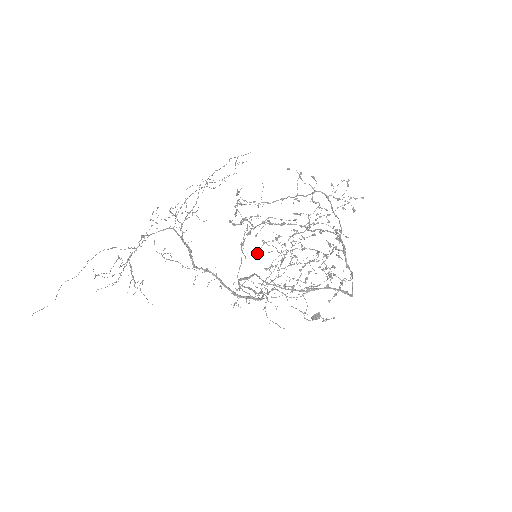
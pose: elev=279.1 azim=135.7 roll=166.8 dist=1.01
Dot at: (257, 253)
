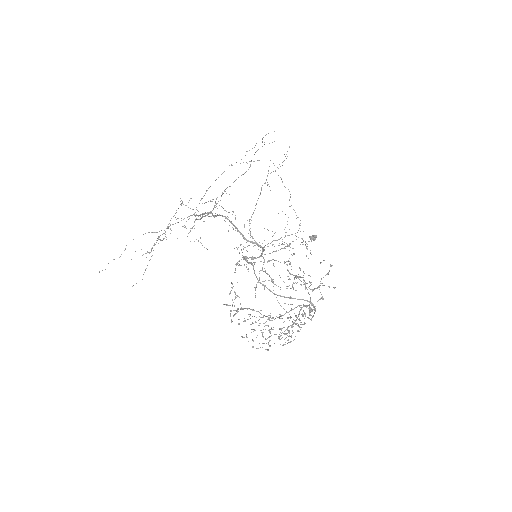
Dot at: (239, 324)
